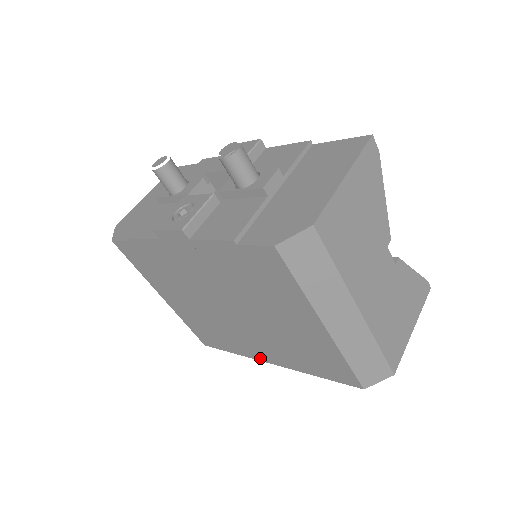
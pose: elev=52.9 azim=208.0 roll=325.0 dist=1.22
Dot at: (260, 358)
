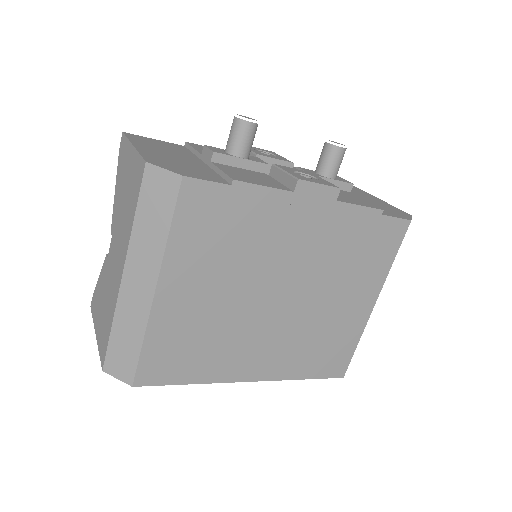
Dot at: (241, 377)
